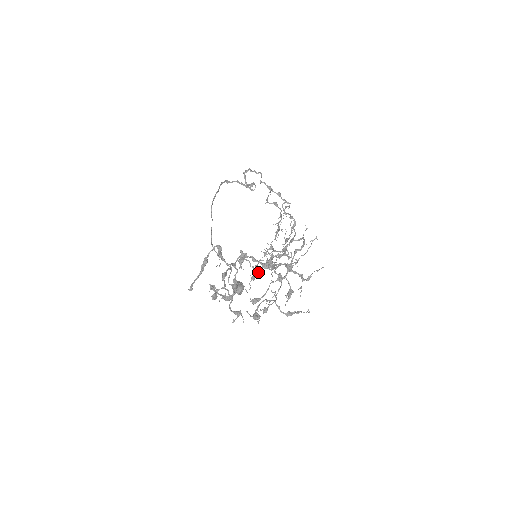
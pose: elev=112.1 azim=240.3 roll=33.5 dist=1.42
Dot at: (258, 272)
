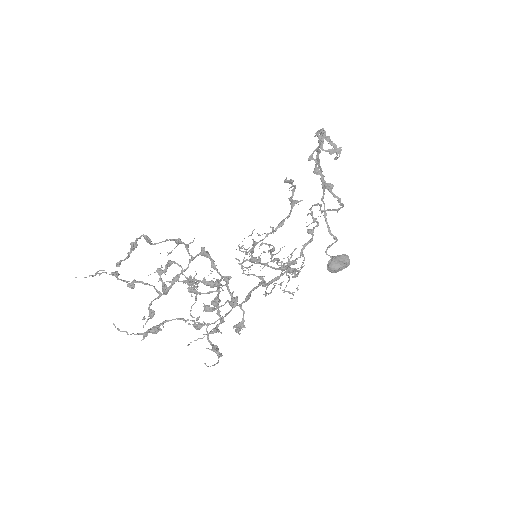
Dot at: (218, 280)
